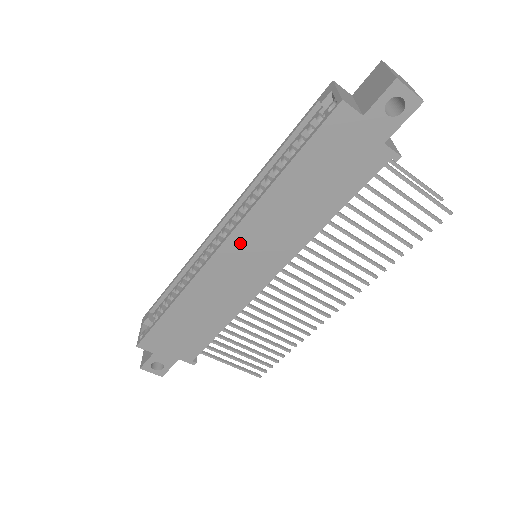
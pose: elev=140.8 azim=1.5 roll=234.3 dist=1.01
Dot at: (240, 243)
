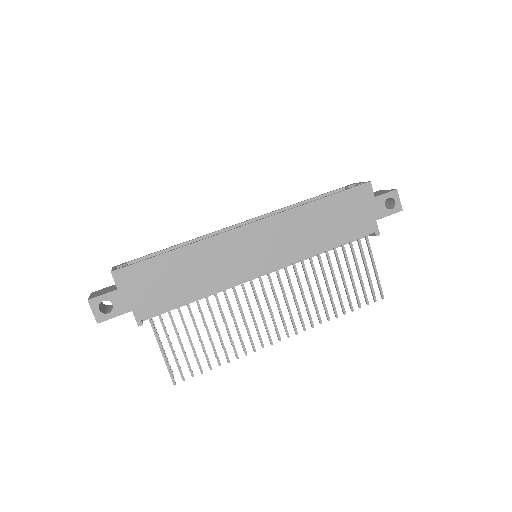
Dot at: (265, 229)
